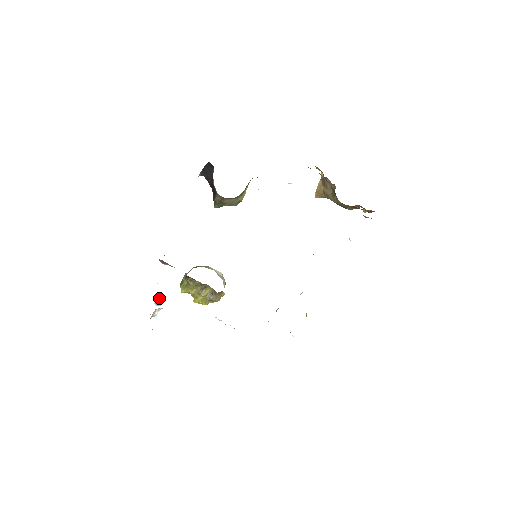
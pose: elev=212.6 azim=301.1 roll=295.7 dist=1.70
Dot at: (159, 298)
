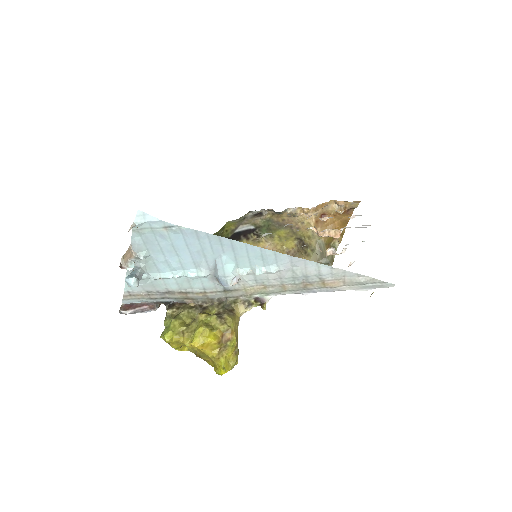
Dot at: (132, 272)
